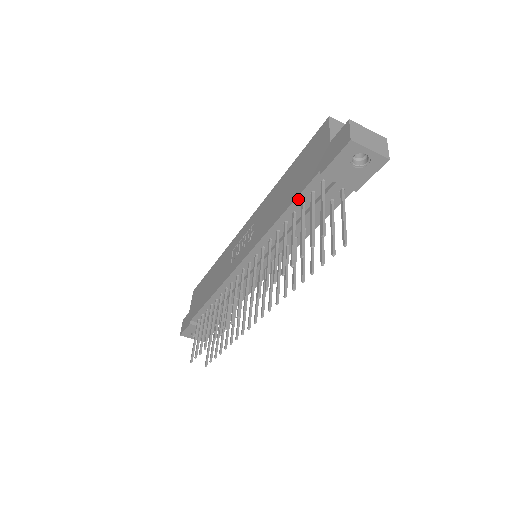
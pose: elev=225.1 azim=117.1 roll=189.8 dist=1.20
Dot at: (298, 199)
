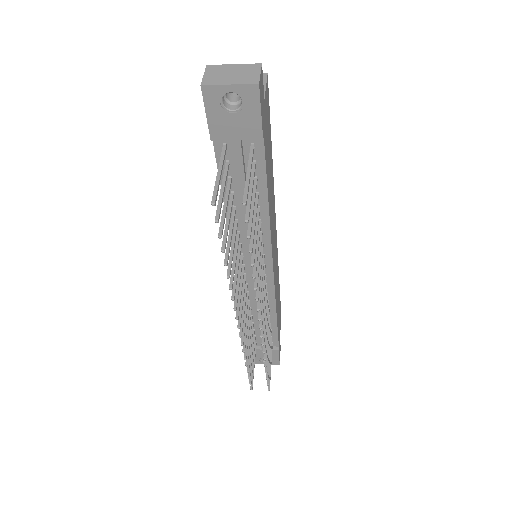
Dot at: (222, 177)
